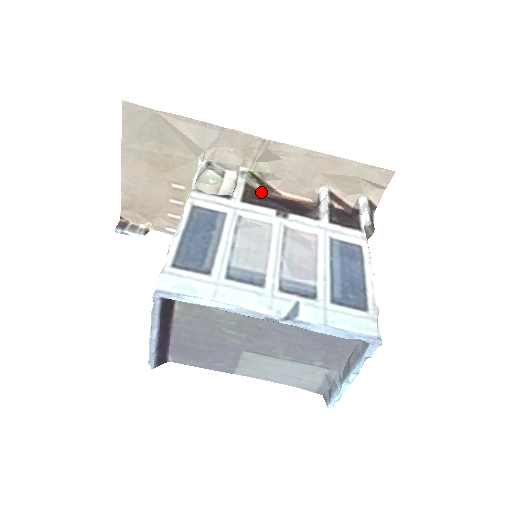
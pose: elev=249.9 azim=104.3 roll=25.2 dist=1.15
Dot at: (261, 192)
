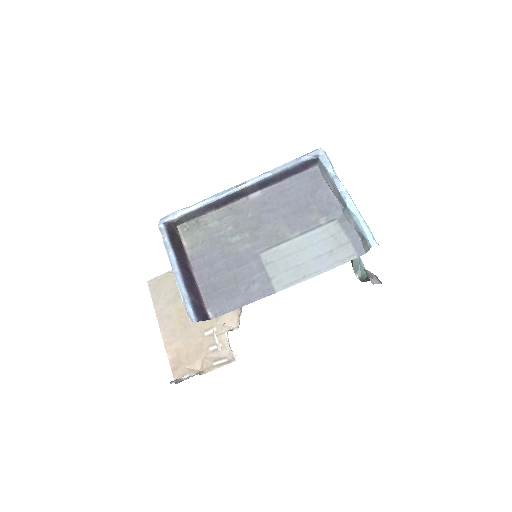
Dot at: occluded
